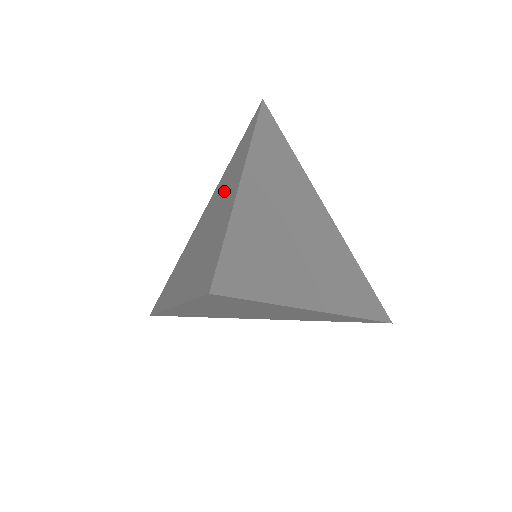
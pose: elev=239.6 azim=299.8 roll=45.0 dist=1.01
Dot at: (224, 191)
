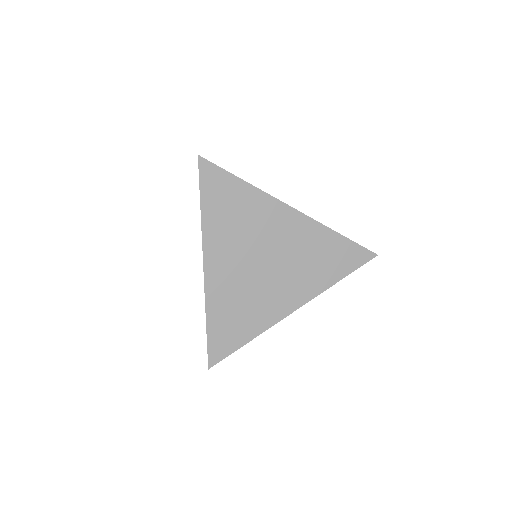
Dot at: occluded
